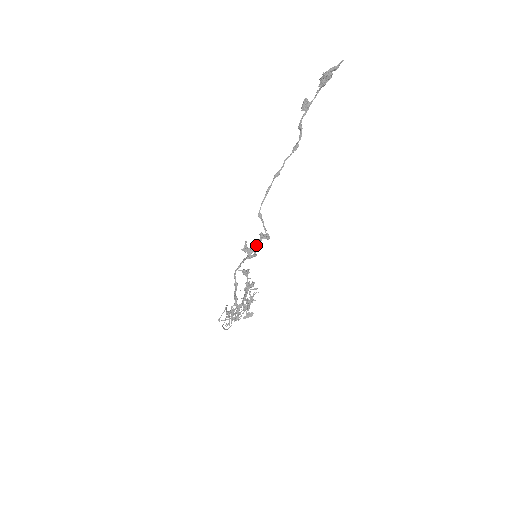
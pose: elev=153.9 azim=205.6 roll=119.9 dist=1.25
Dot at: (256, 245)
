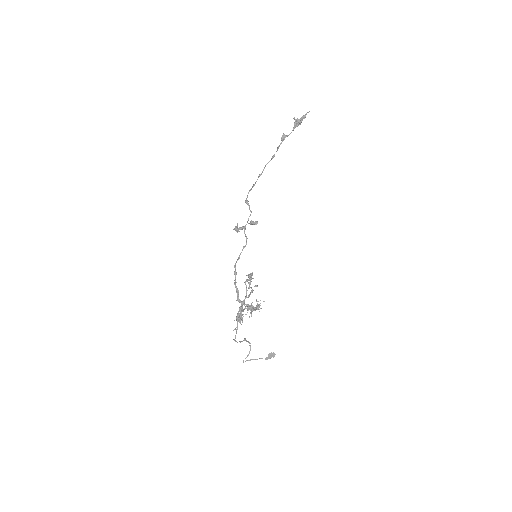
Dot at: occluded
